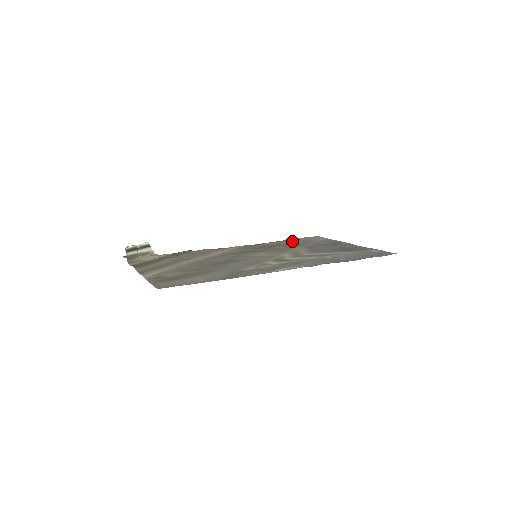
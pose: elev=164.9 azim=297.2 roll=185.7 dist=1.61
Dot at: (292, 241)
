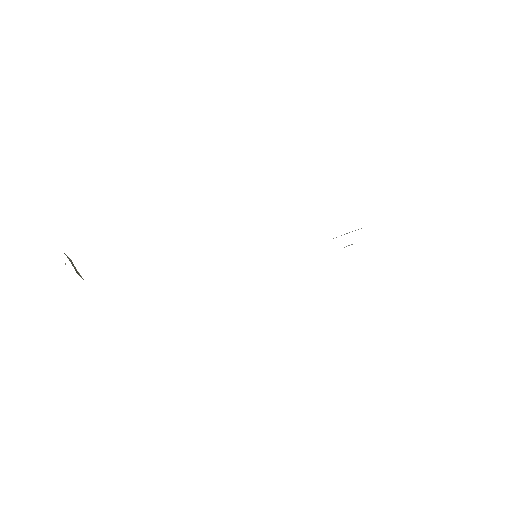
Dot at: occluded
